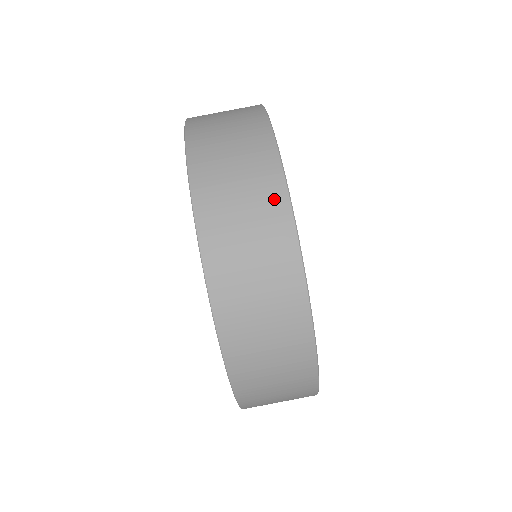
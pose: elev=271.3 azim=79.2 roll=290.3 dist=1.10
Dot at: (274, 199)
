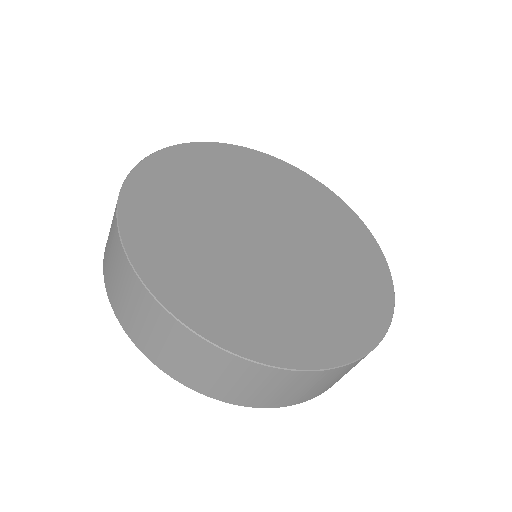
Dot at: occluded
